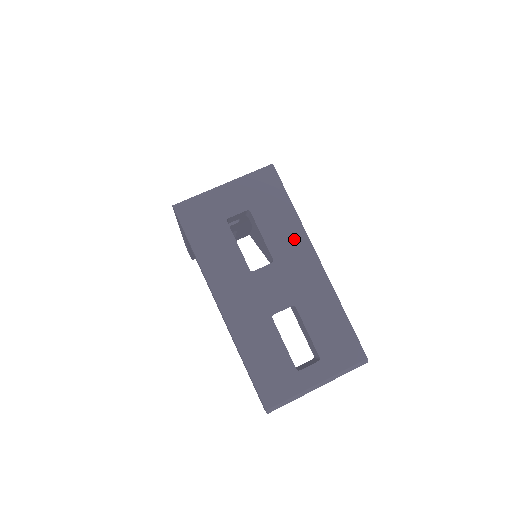
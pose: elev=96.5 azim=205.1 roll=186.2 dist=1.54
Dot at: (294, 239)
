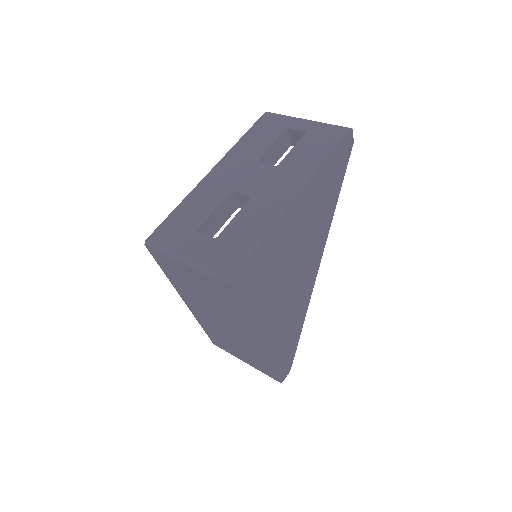
Dot at: (241, 323)
